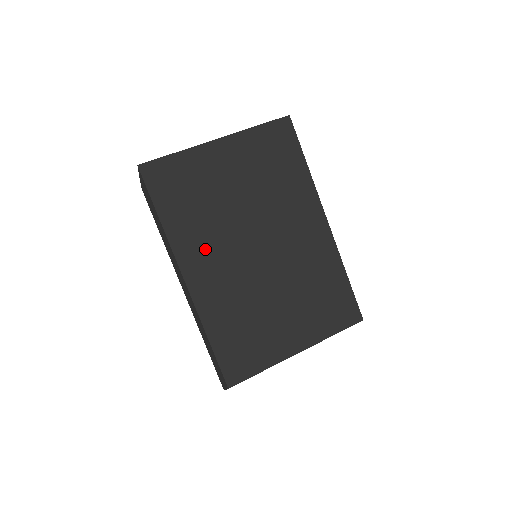
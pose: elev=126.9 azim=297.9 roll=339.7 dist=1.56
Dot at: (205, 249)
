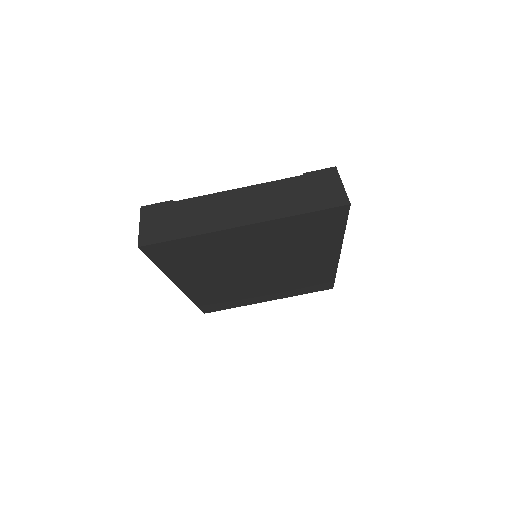
Dot at: (203, 277)
